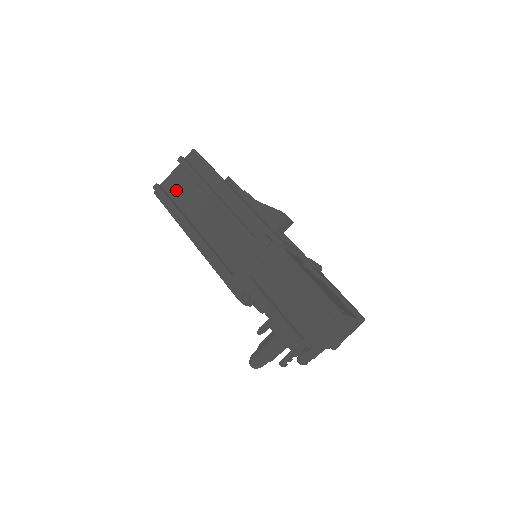
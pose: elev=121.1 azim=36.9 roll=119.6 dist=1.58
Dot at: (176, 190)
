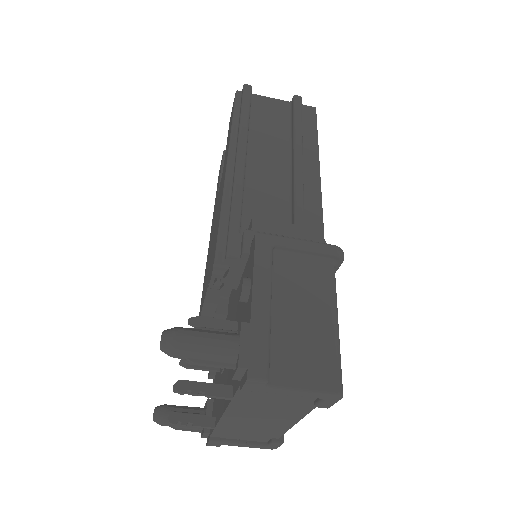
Dot at: (262, 112)
